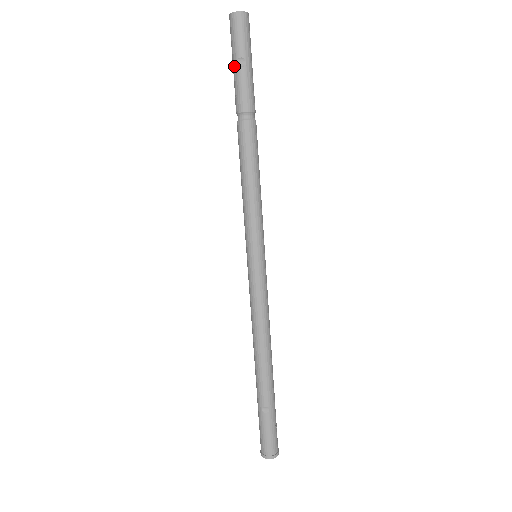
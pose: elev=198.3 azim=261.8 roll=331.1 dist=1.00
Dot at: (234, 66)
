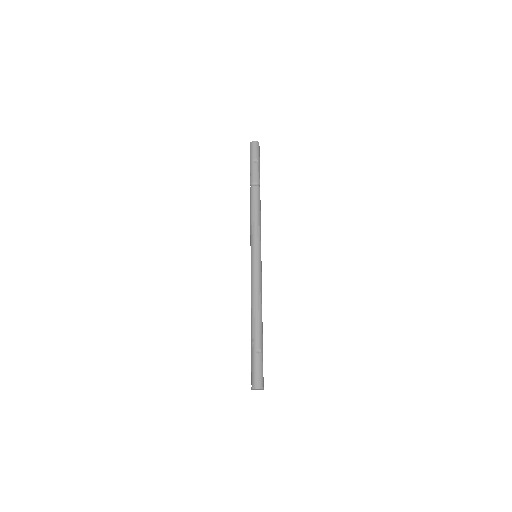
Dot at: (252, 162)
